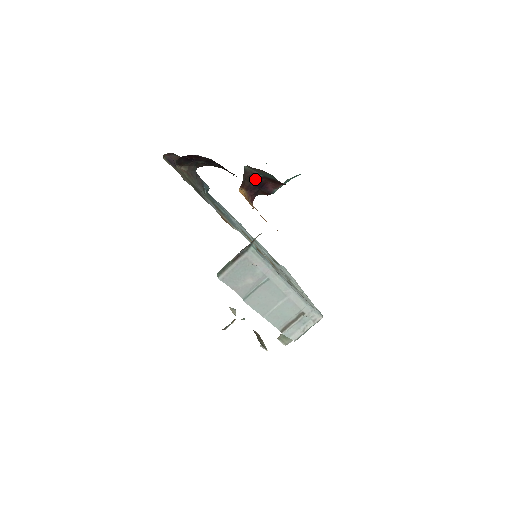
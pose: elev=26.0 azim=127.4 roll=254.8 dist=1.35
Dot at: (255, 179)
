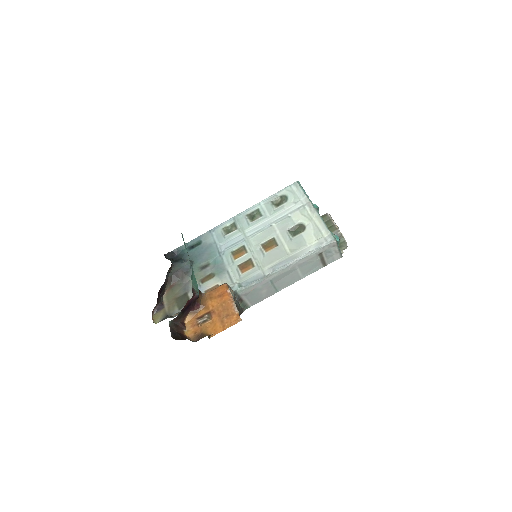
Dot at: (181, 314)
